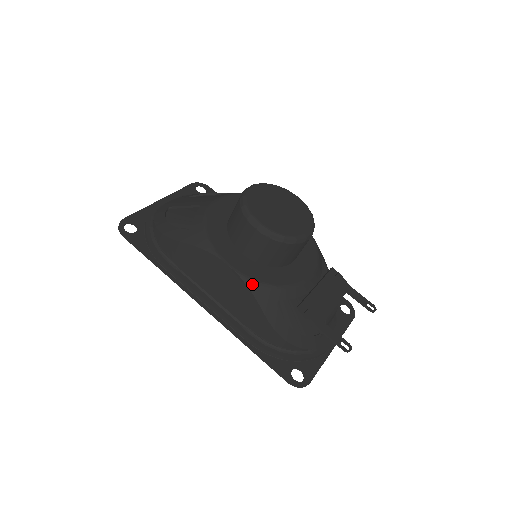
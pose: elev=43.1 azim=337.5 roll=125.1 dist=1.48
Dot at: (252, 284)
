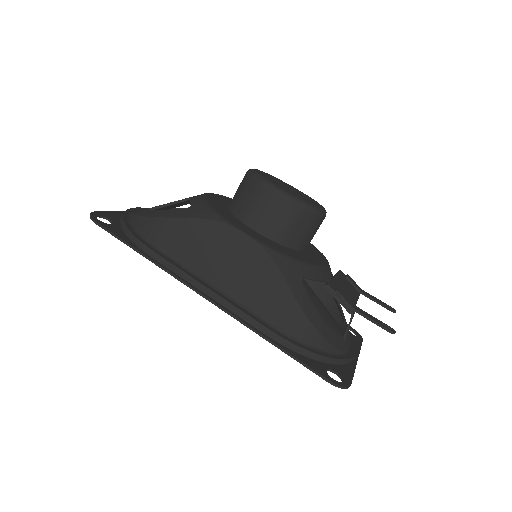
Dot at: (274, 253)
